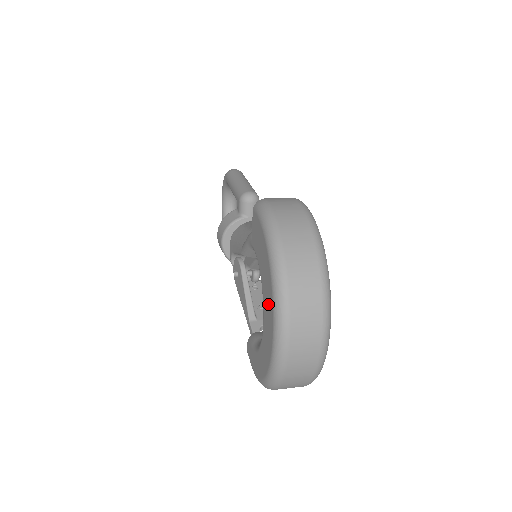
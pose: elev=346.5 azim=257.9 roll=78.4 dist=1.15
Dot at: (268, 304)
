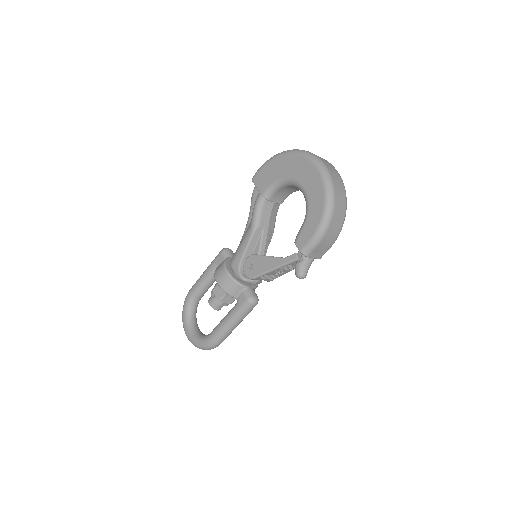
Dot at: (298, 166)
